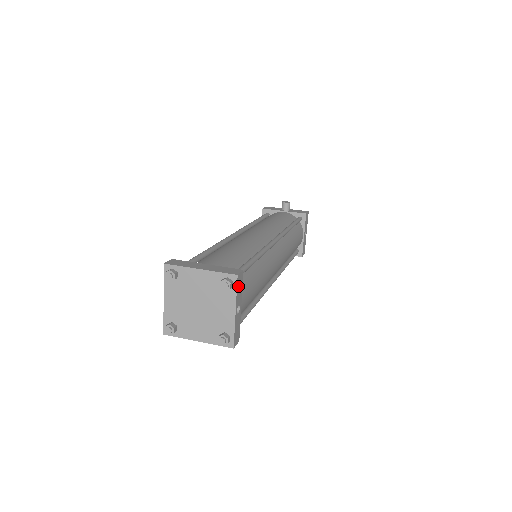
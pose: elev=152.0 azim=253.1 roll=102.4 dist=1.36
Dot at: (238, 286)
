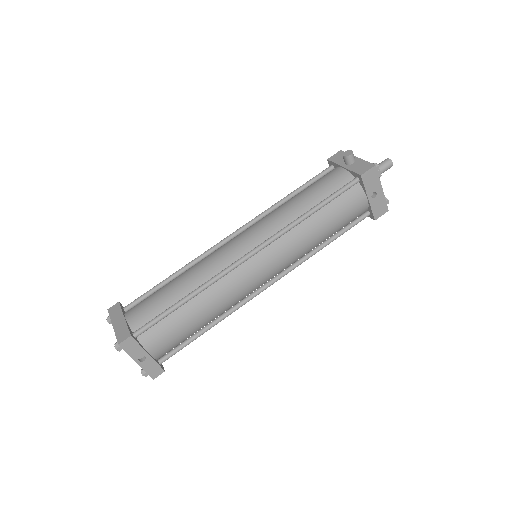
Dot at: (128, 348)
